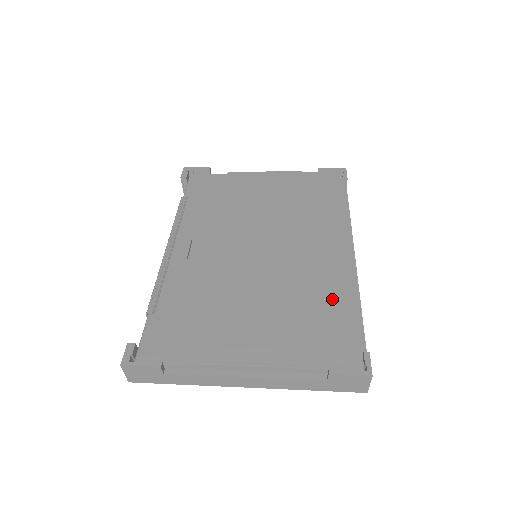
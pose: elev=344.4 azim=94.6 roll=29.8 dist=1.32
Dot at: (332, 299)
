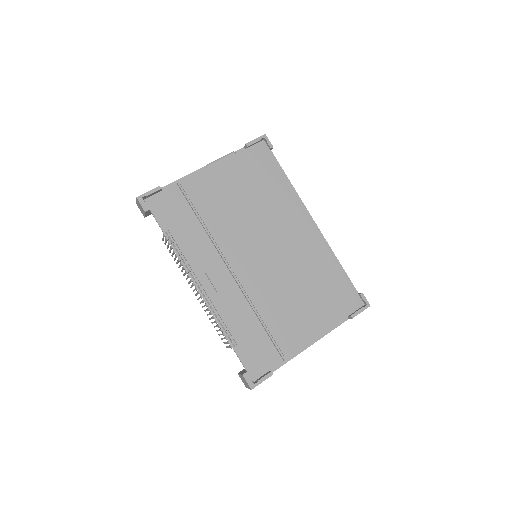
Dot at: (327, 269)
